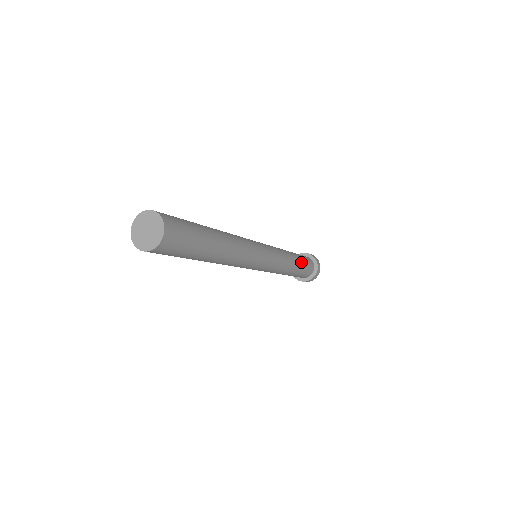
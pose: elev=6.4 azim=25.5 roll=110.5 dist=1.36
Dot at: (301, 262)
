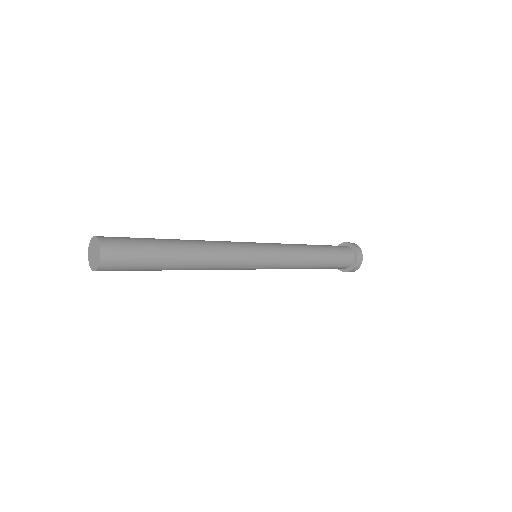
Dot at: (326, 263)
